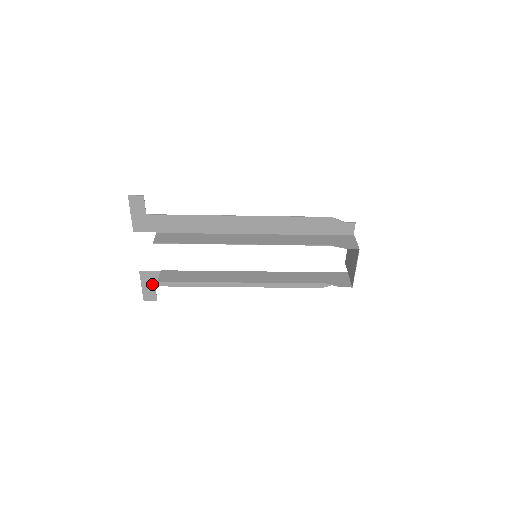
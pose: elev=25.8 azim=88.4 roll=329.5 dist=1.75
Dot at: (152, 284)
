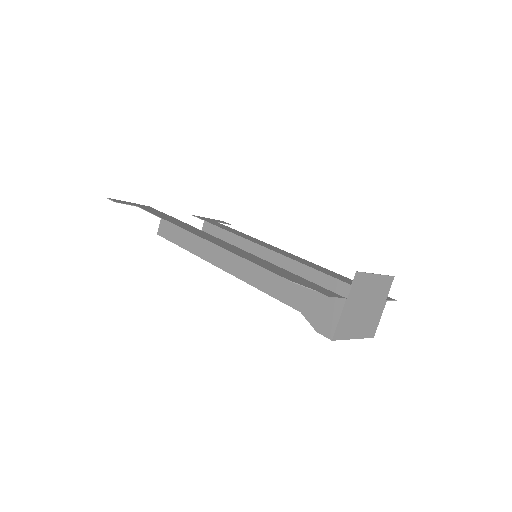
Dot at: occluded
